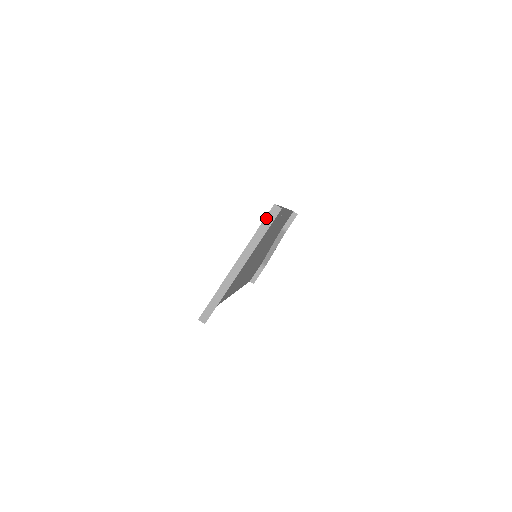
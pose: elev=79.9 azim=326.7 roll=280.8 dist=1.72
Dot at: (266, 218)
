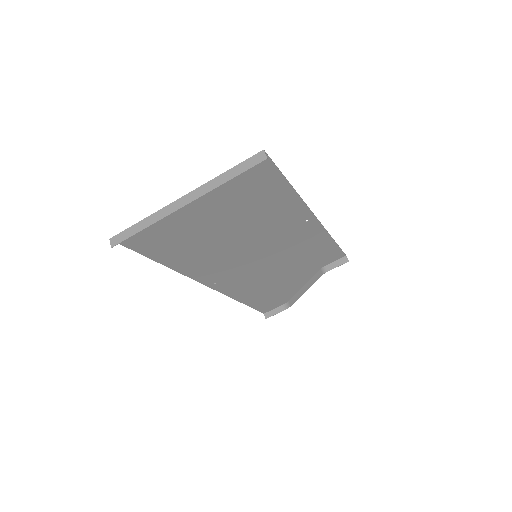
Dot at: (245, 162)
